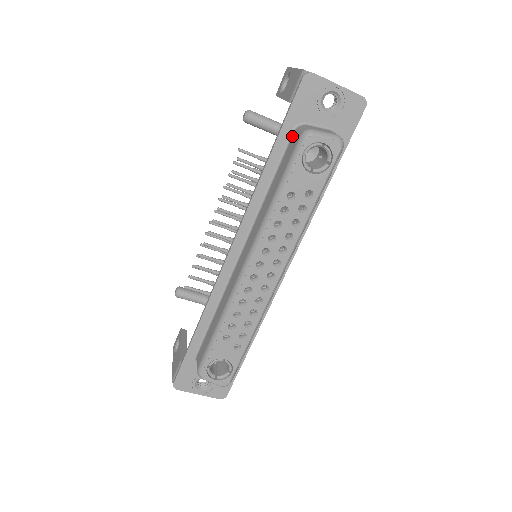
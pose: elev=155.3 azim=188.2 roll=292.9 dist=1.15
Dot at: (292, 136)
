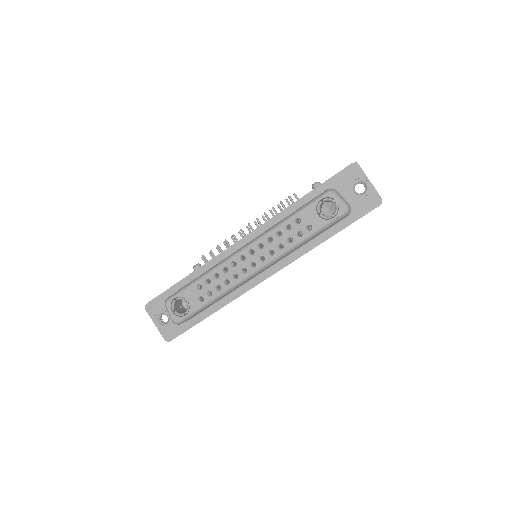
Dot at: occluded
